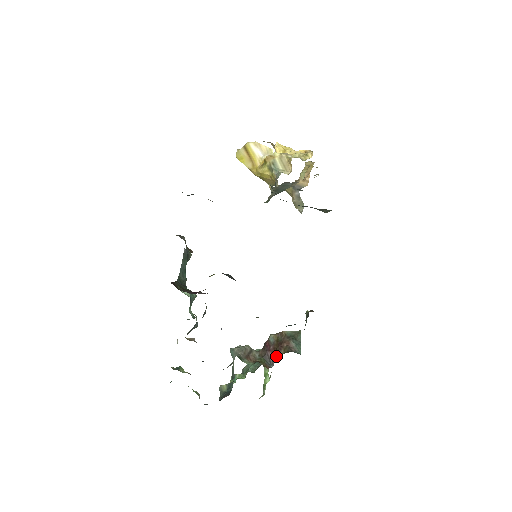
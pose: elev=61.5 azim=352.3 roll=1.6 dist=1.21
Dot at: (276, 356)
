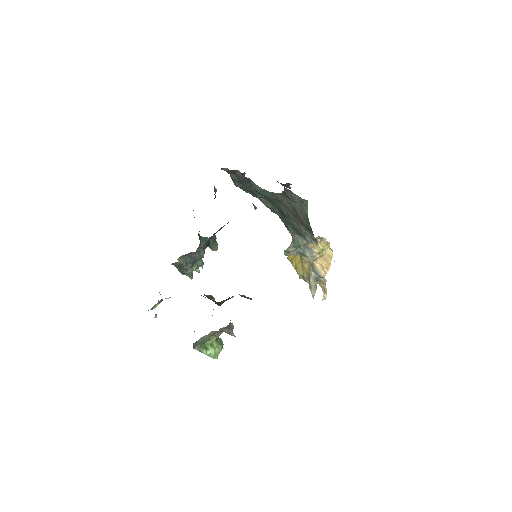
Dot at: occluded
